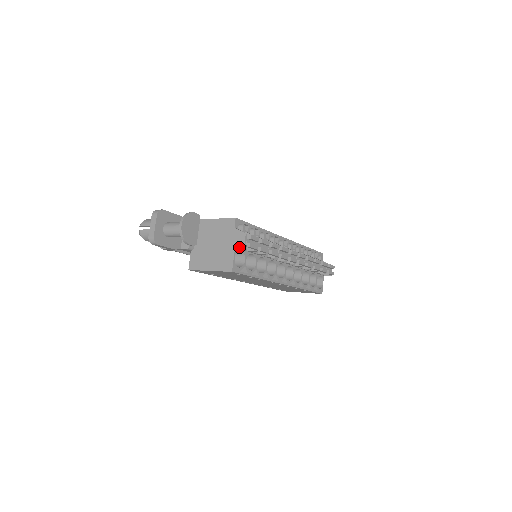
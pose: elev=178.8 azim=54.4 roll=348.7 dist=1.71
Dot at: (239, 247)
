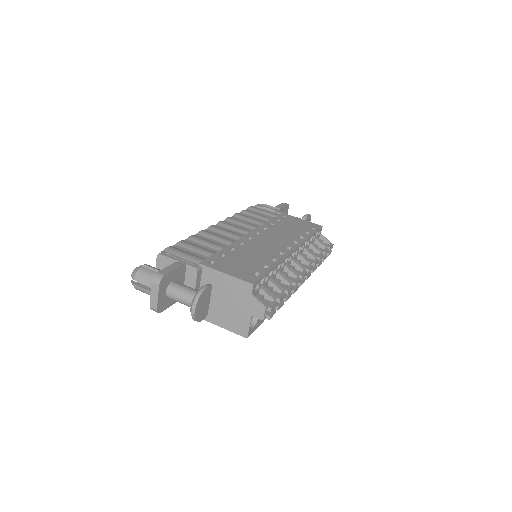
Dot at: (257, 317)
